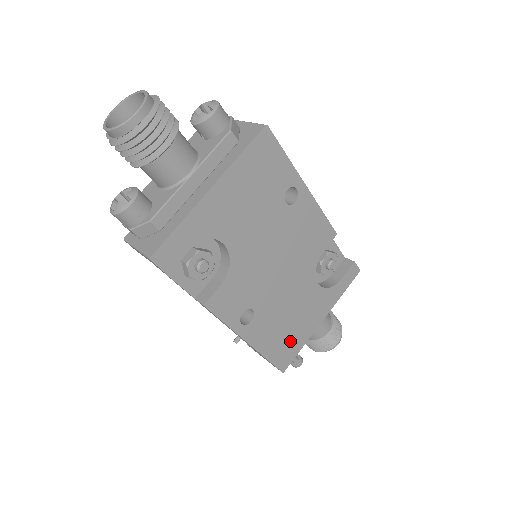
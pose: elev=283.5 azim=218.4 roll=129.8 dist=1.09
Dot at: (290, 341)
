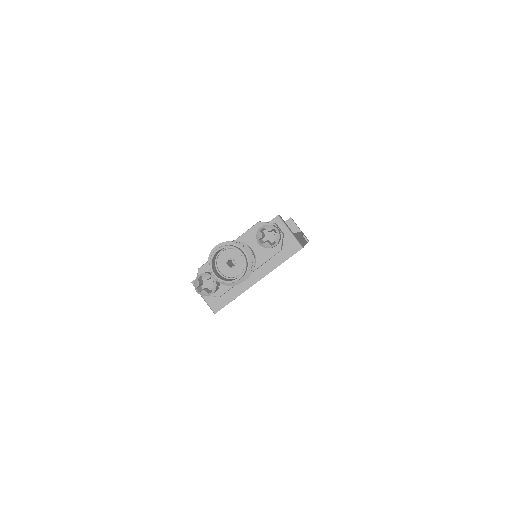
Dot at: occluded
